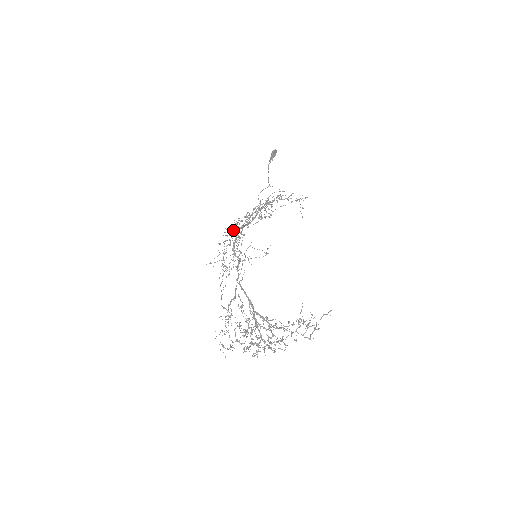
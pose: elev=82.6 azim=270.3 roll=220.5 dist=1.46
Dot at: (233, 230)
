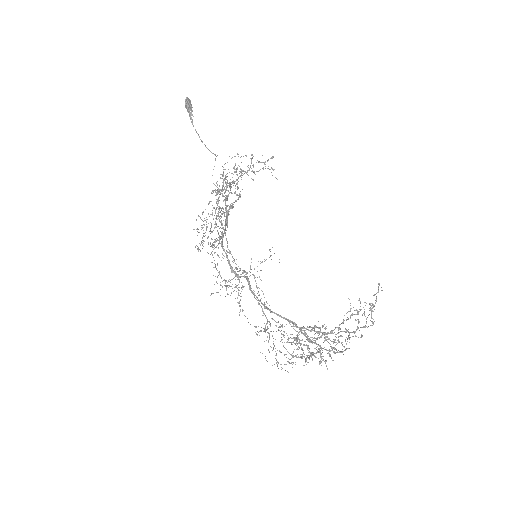
Dot at: occluded
